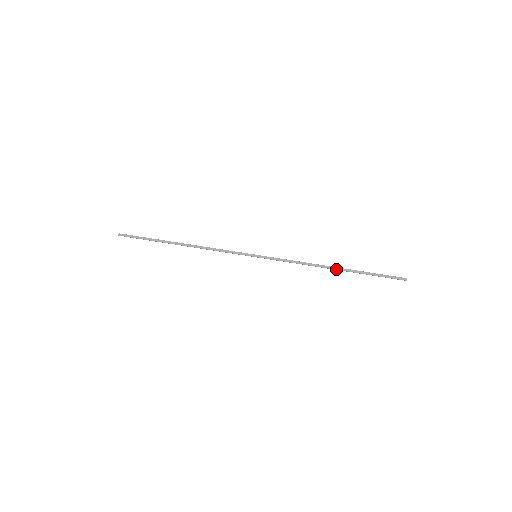
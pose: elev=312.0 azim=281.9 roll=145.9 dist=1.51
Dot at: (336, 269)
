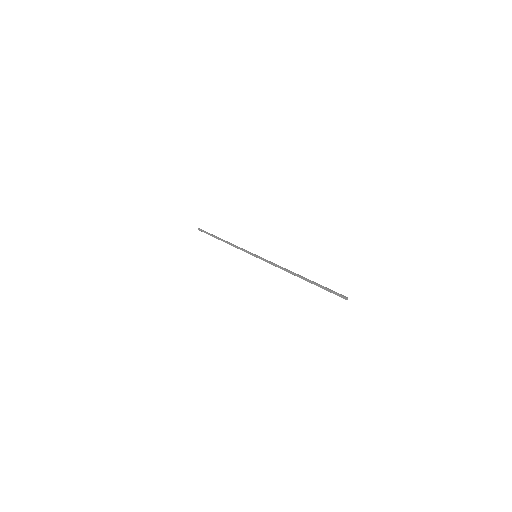
Dot at: (299, 277)
